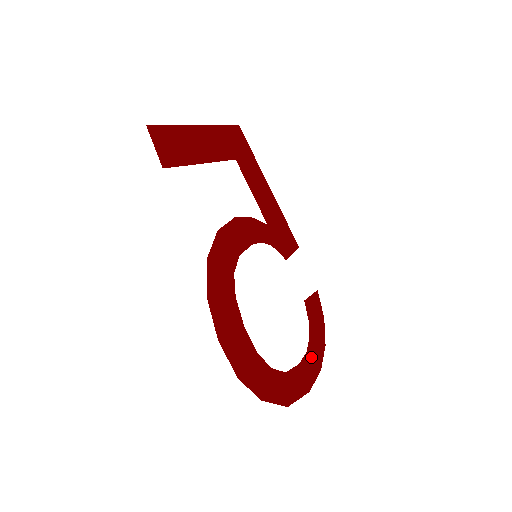
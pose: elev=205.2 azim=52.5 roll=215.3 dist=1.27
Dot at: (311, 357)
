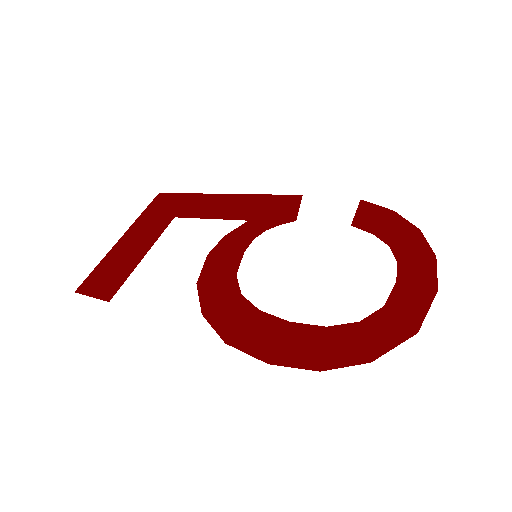
Dot at: (409, 259)
